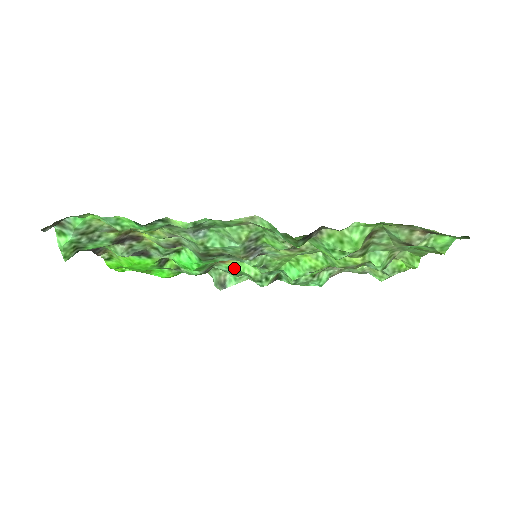
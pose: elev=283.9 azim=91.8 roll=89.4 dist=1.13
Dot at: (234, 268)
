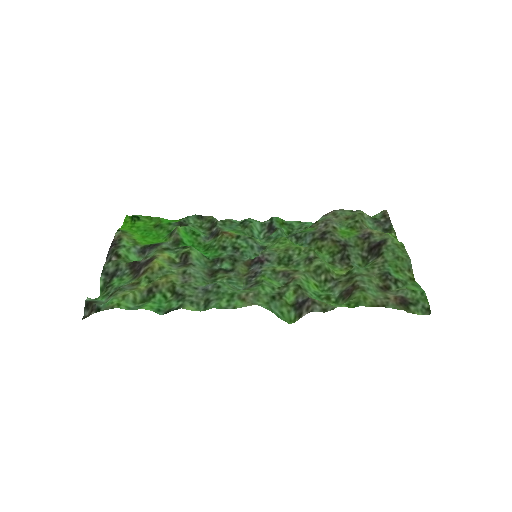
Dot at: (236, 231)
